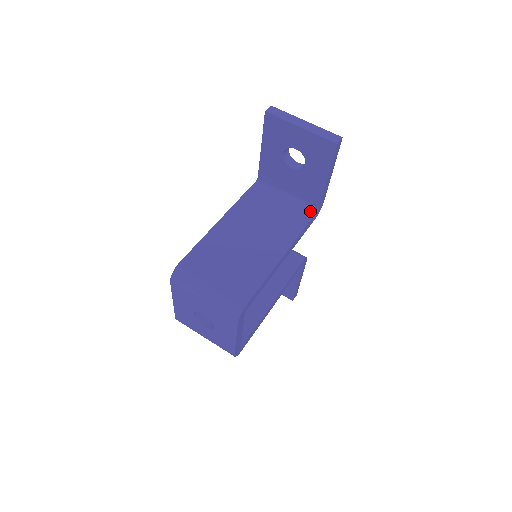
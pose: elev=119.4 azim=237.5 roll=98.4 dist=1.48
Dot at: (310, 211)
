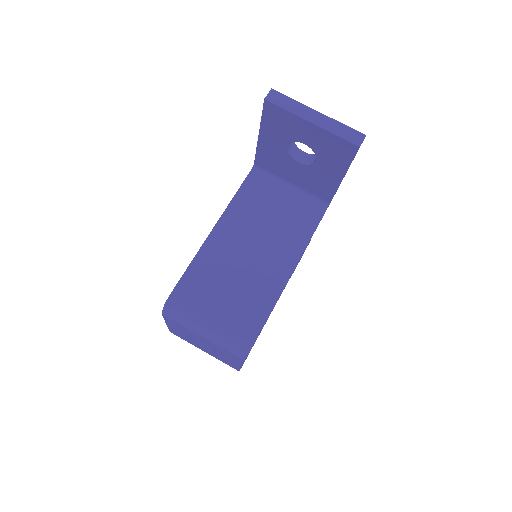
Dot at: (319, 207)
